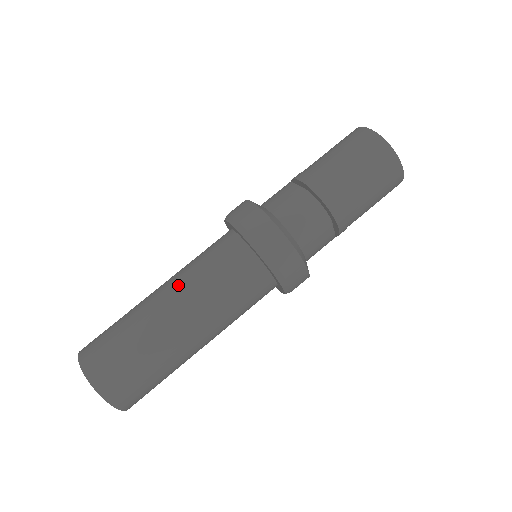
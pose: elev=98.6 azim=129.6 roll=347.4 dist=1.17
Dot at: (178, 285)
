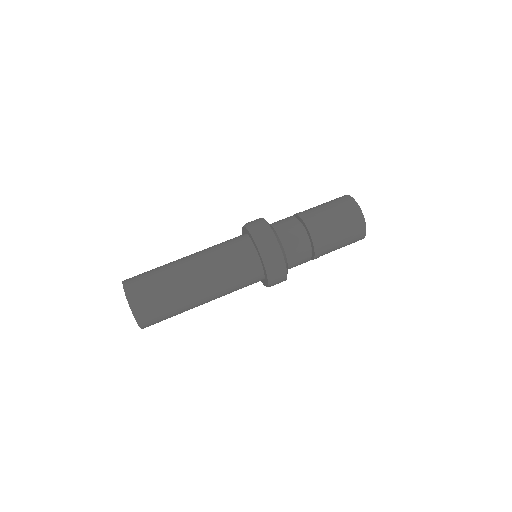
Dot at: (201, 254)
